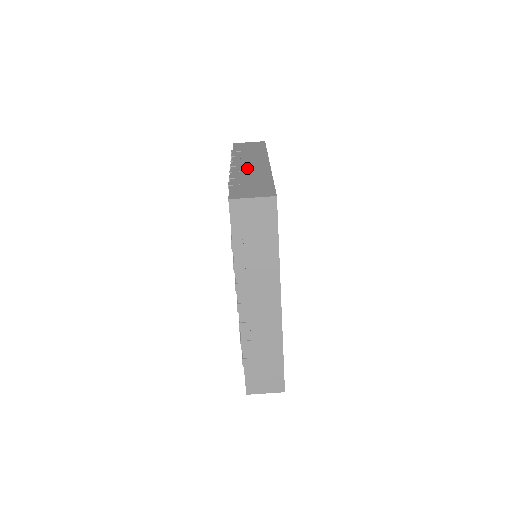
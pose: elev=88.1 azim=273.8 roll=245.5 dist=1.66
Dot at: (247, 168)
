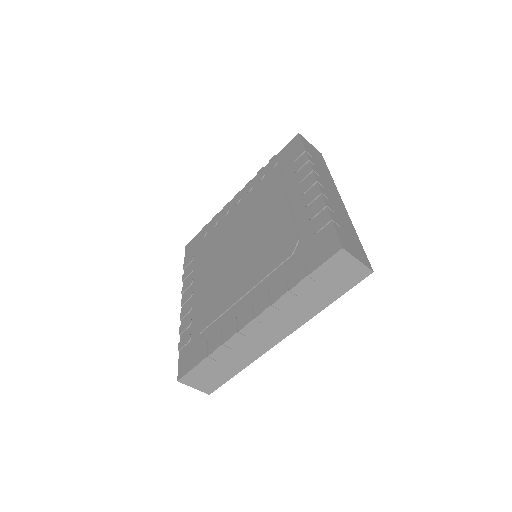
Dot at: (331, 197)
